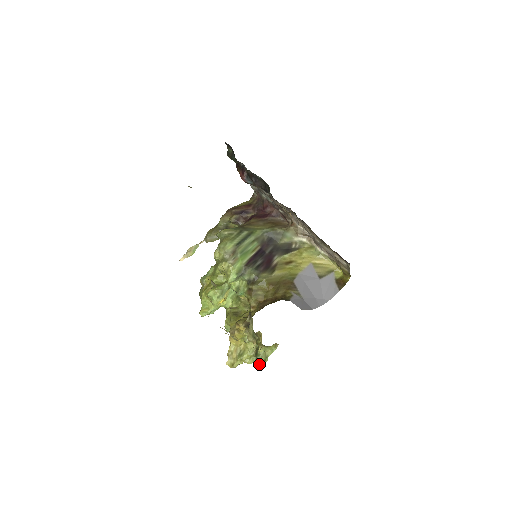
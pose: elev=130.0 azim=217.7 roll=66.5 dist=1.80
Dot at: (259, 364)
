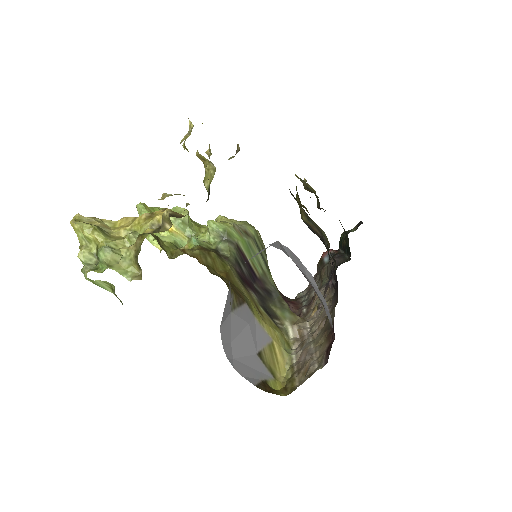
Dot at: (83, 268)
